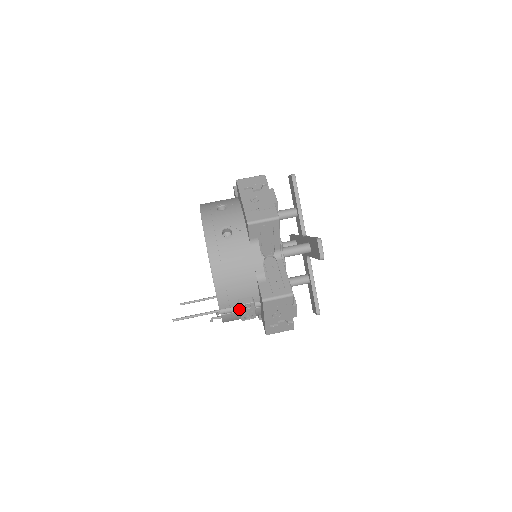
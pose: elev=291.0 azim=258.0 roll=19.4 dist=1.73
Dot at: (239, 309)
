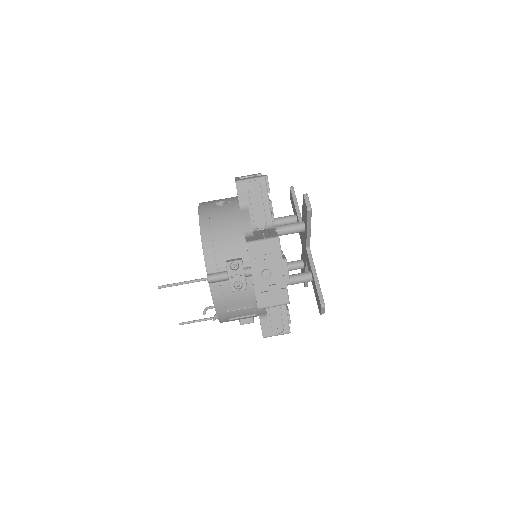
Dot at: (226, 270)
